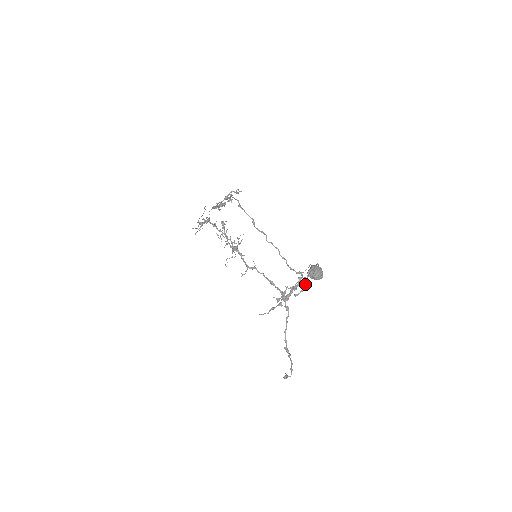
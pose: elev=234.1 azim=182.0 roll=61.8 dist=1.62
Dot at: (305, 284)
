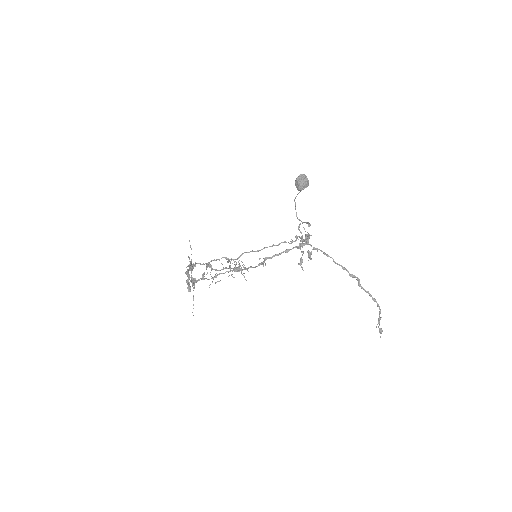
Dot at: (304, 222)
